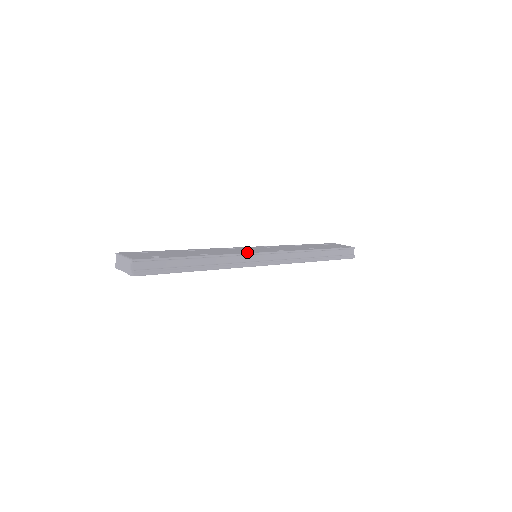
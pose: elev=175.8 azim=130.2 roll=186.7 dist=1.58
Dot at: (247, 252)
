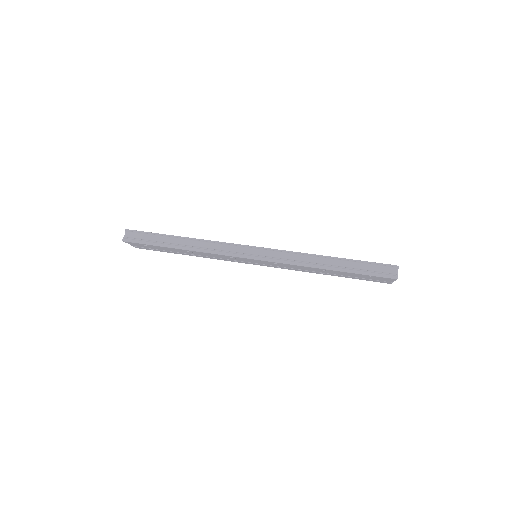
Dot at: occluded
